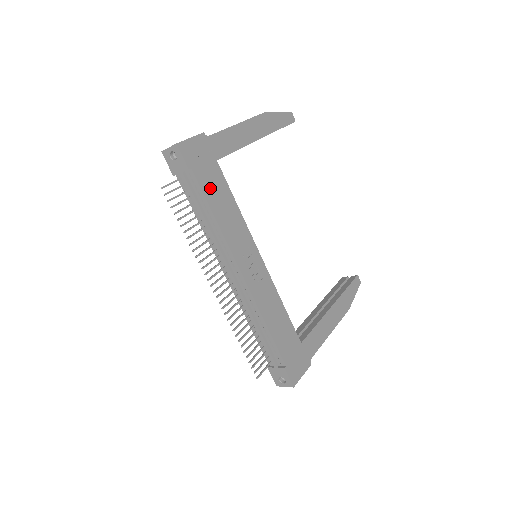
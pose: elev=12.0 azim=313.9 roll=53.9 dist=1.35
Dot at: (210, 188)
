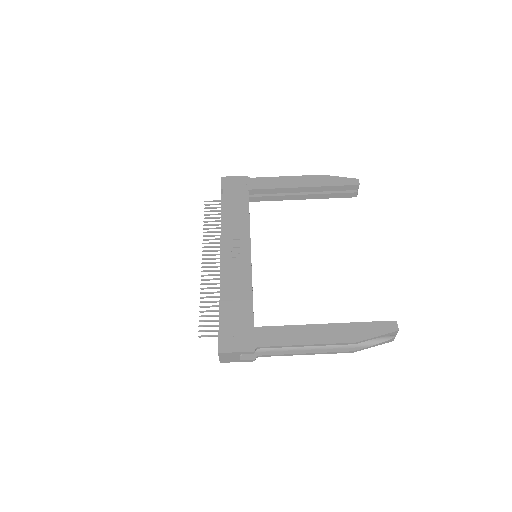
Dot at: (231, 201)
